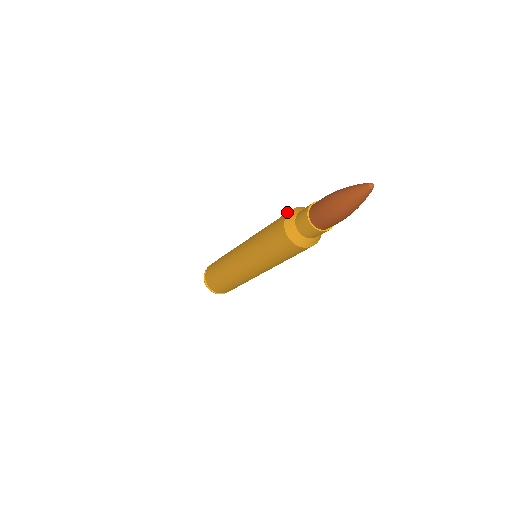
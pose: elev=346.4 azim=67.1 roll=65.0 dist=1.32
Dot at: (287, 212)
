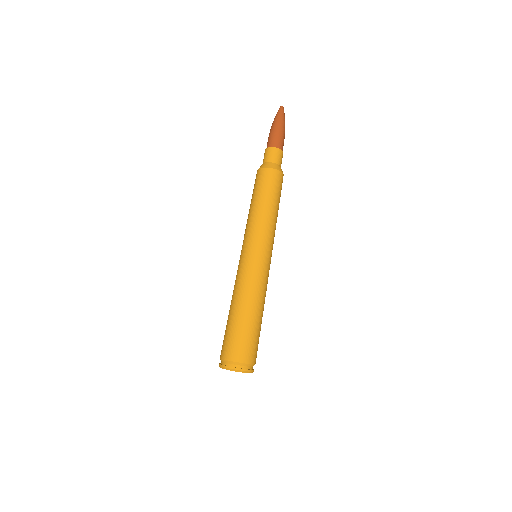
Dot at: occluded
